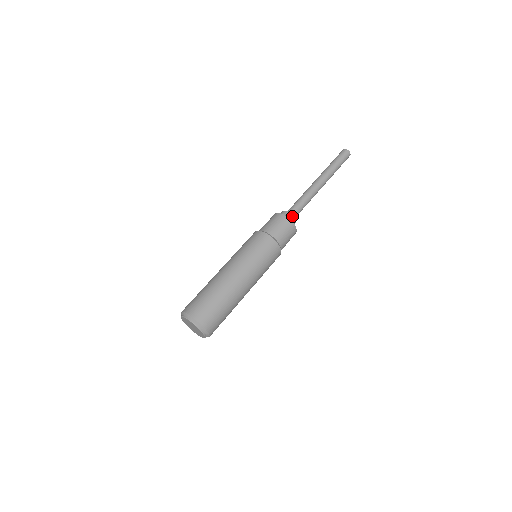
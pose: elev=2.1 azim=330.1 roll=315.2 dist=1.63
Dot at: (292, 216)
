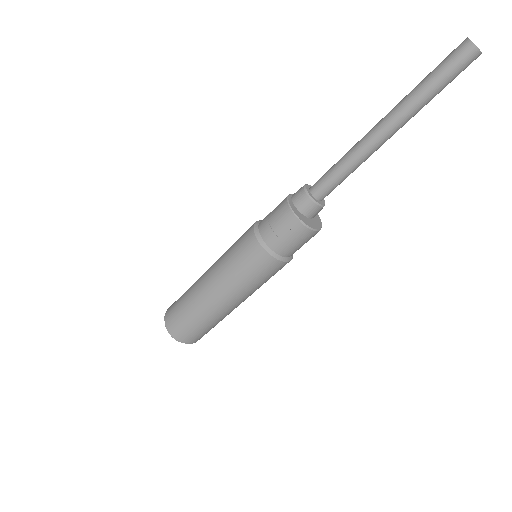
Dot at: (317, 207)
